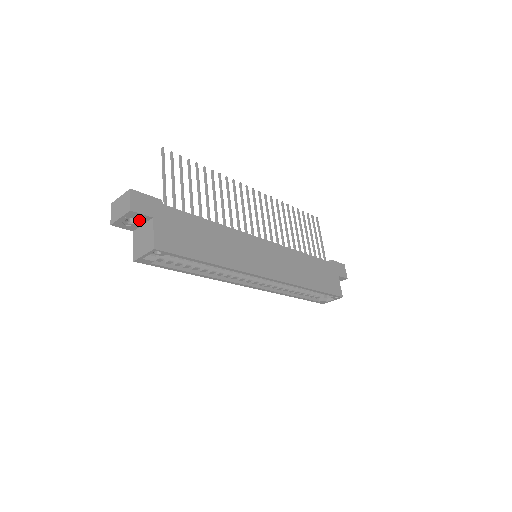
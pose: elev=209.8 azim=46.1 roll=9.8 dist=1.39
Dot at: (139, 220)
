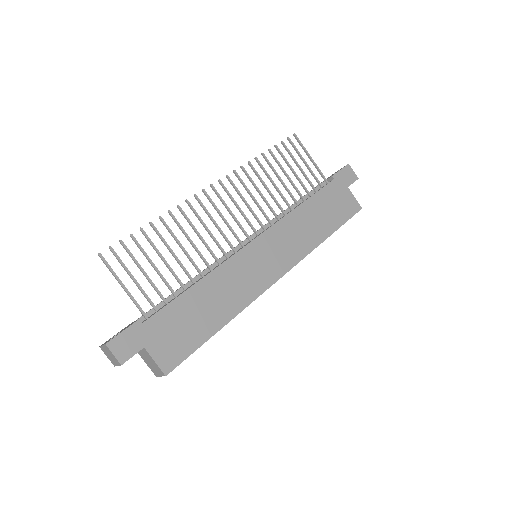
Dot at: occluded
